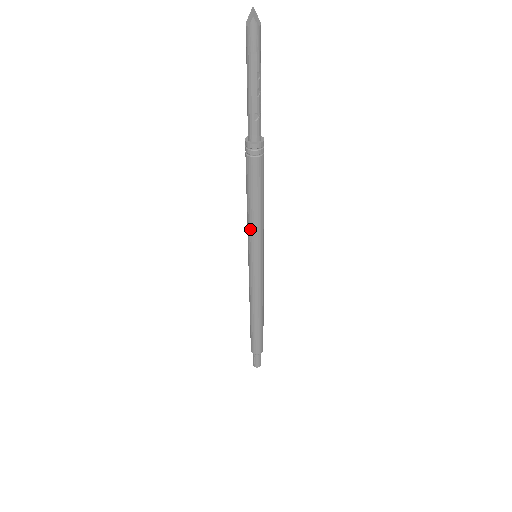
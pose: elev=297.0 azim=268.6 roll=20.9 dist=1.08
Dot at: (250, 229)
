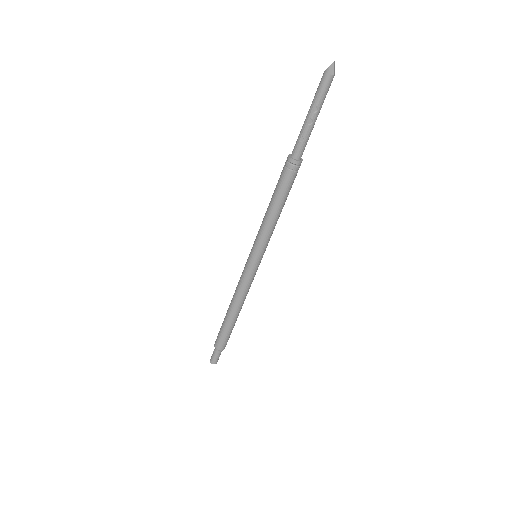
Dot at: (260, 227)
